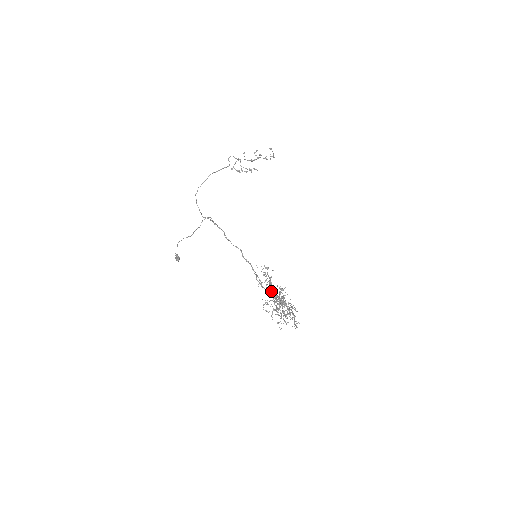
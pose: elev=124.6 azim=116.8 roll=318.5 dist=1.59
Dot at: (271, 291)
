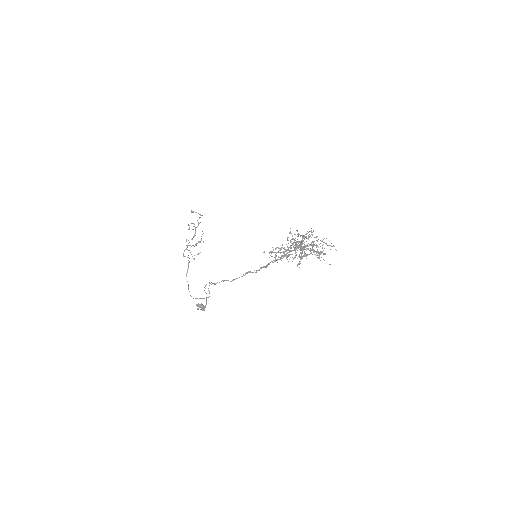
Dot at: (287, 252)
